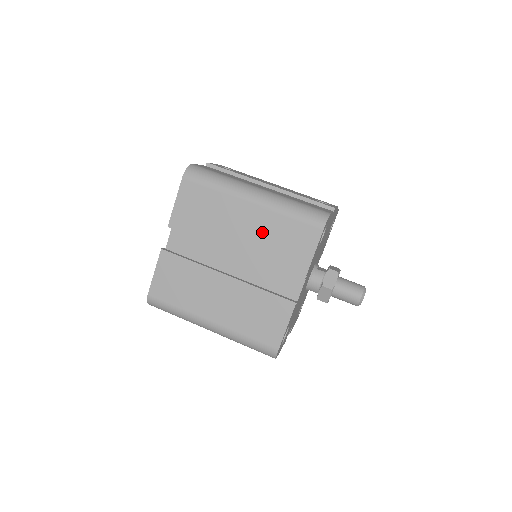
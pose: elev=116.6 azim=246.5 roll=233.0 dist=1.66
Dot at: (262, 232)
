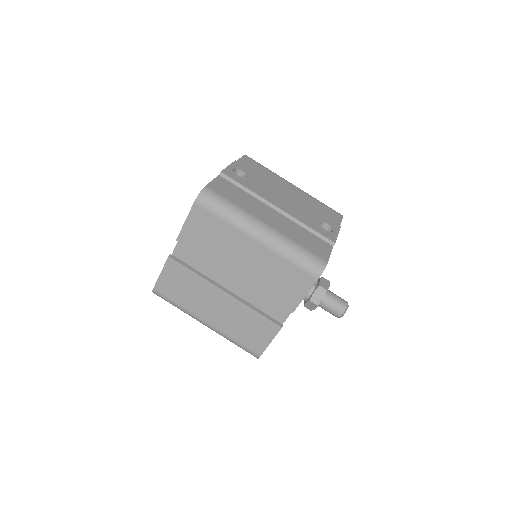
Dot at: (262, 267)
